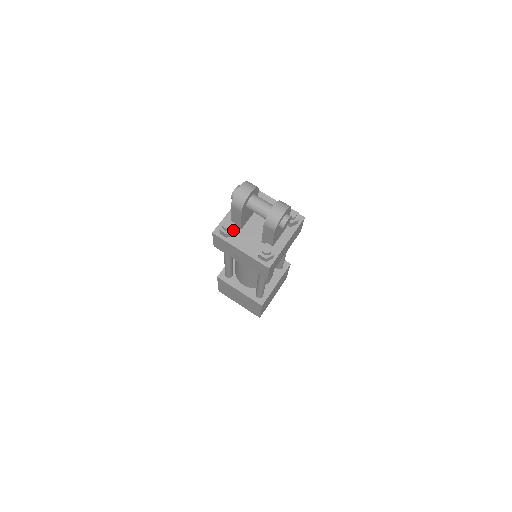
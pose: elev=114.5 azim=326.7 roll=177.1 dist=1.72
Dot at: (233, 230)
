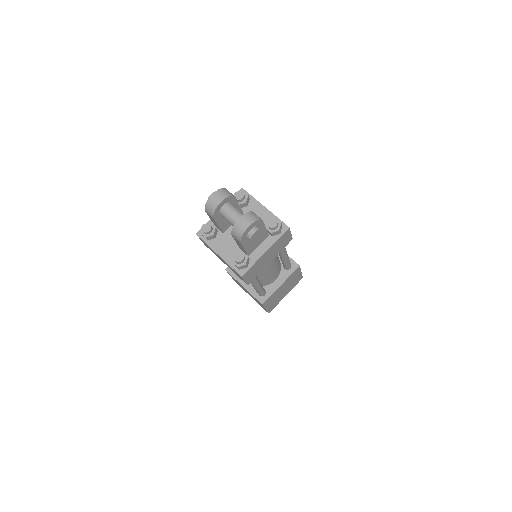
Dot at: (213, 234)
